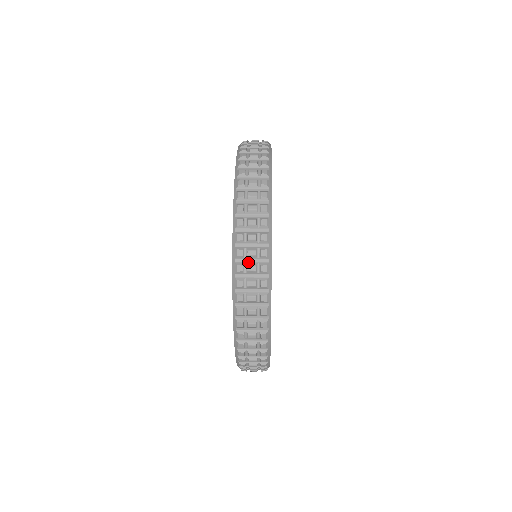
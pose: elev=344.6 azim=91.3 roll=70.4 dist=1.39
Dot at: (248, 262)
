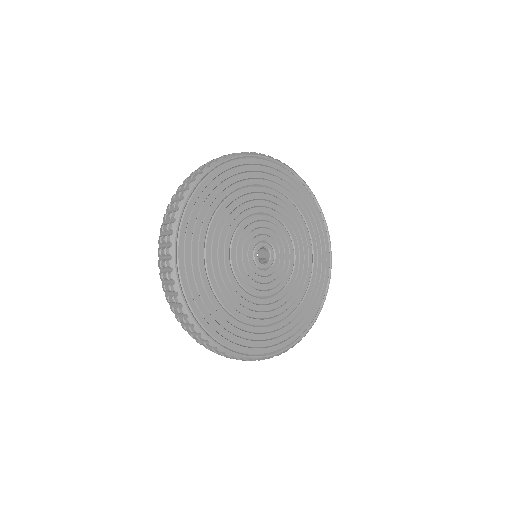
Dot at: occluded
